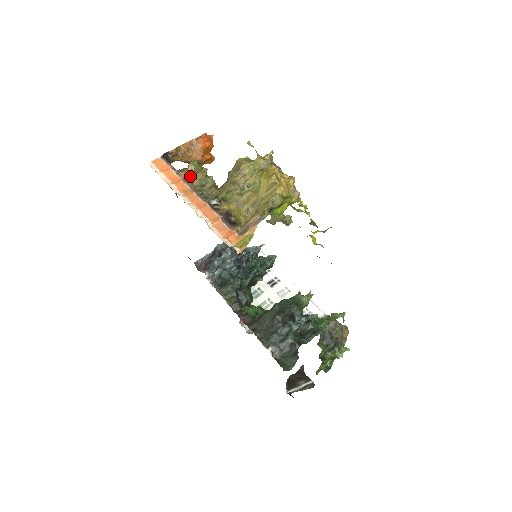
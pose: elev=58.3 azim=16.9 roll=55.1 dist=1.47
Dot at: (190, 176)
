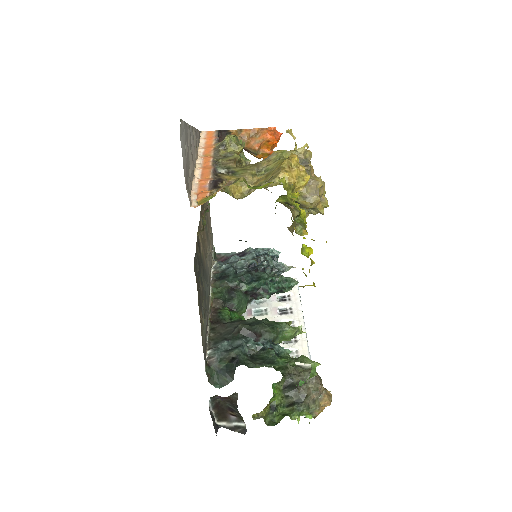
Dot at: (221, 146)
